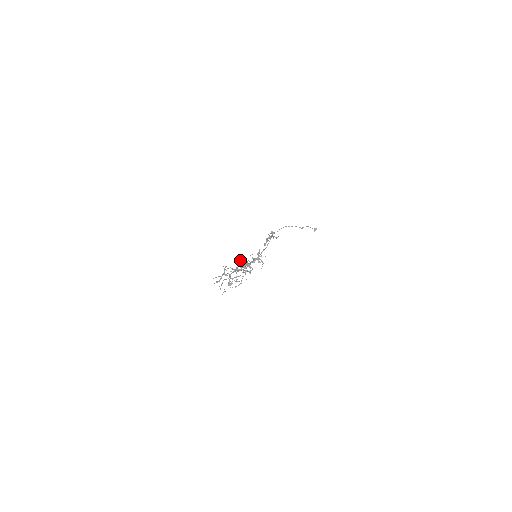
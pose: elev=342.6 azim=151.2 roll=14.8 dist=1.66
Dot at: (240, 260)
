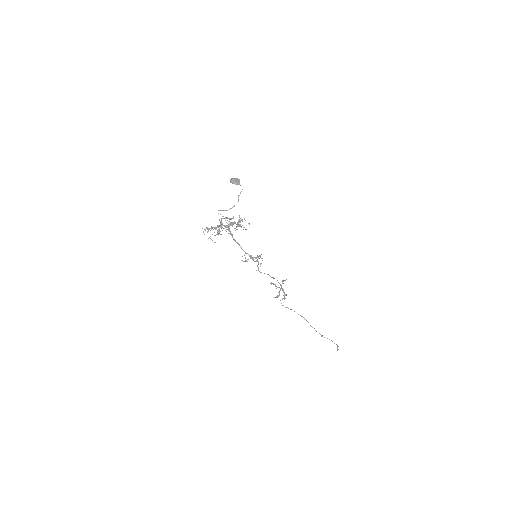
Dot at: (234, 178)
